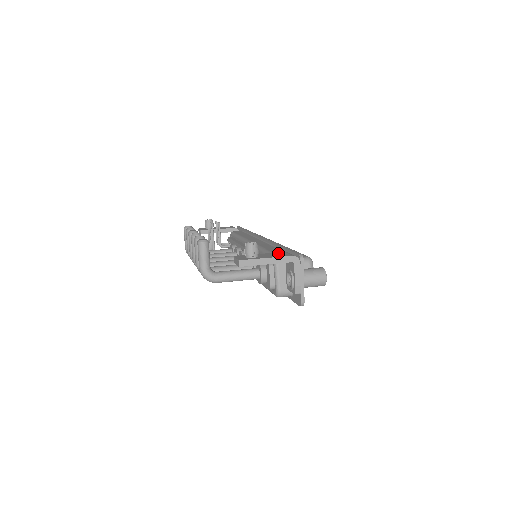
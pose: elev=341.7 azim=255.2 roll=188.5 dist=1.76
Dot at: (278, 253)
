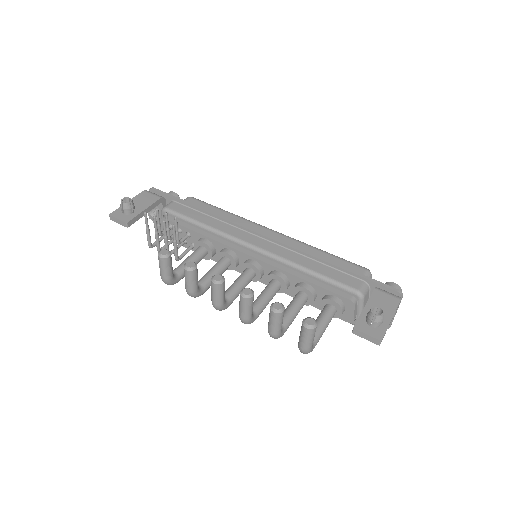
Dot at: (378, 297)
